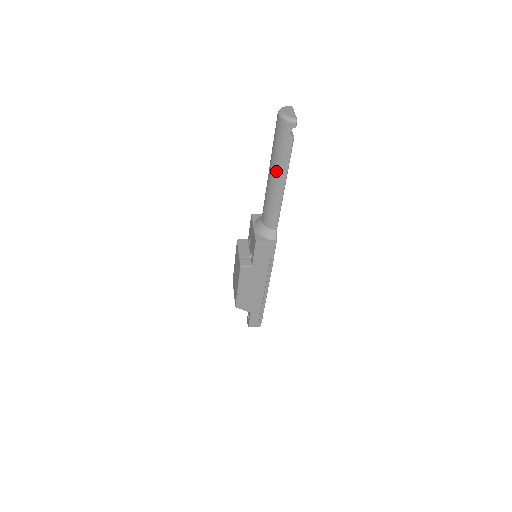
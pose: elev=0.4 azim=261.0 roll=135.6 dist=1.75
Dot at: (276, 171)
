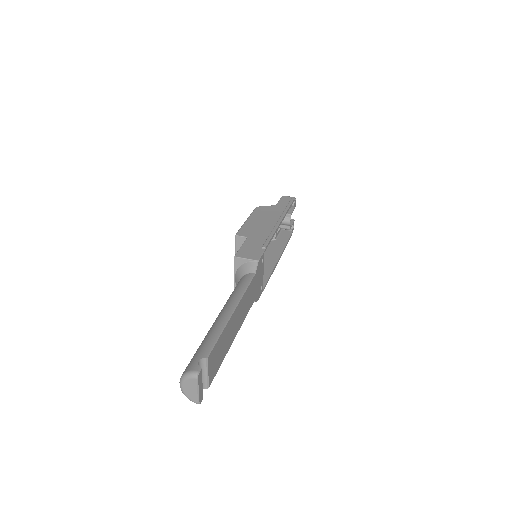
Dot at: occluded
